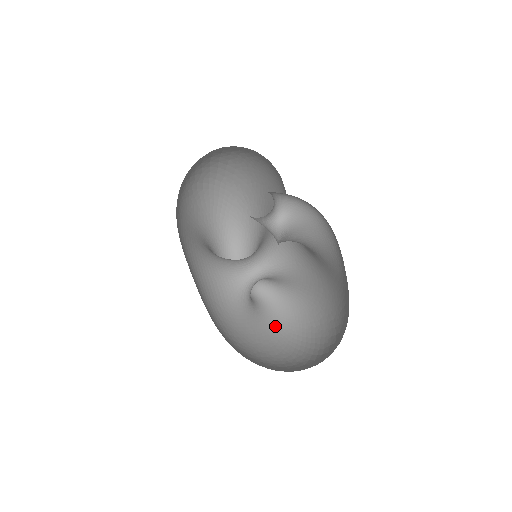
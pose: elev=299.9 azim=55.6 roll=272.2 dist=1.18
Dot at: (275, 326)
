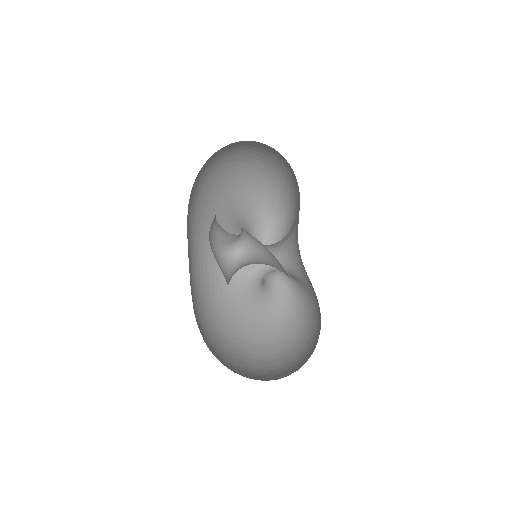
Dot at: (278, 318)
